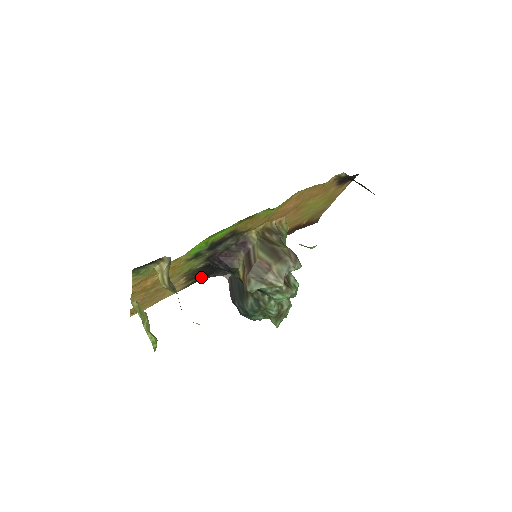
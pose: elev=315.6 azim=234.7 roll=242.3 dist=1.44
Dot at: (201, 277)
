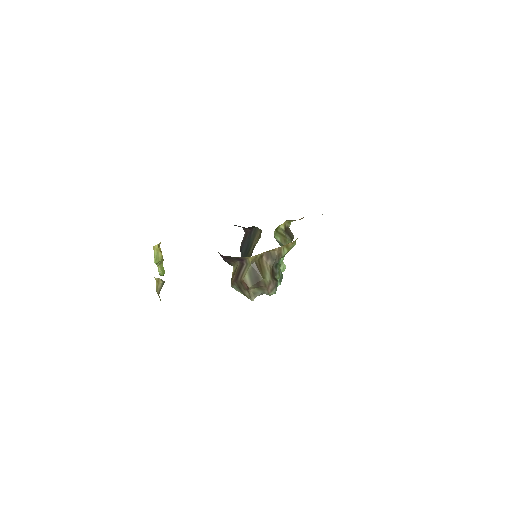
Dot at: occluded
